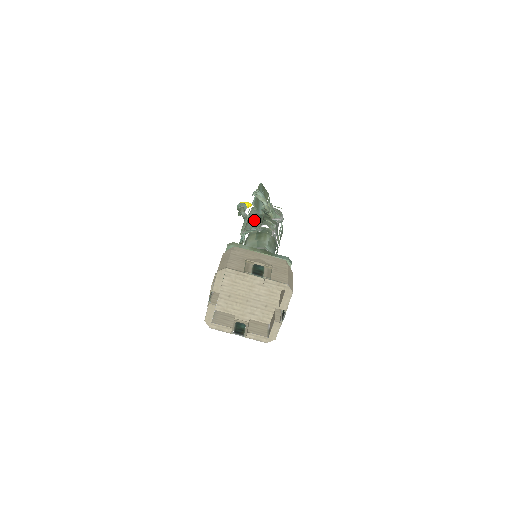
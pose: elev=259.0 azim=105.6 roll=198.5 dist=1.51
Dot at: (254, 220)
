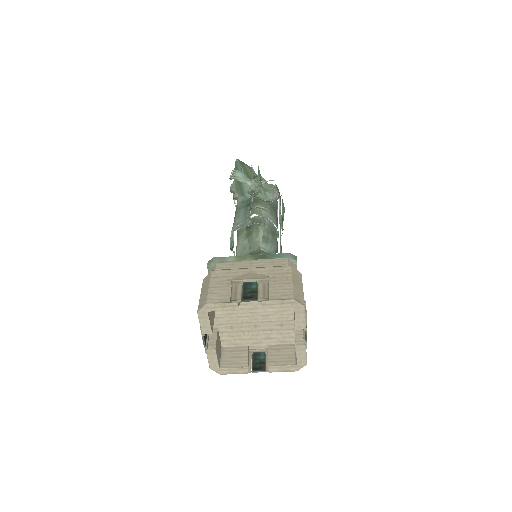
Dot at: (241, 210)
